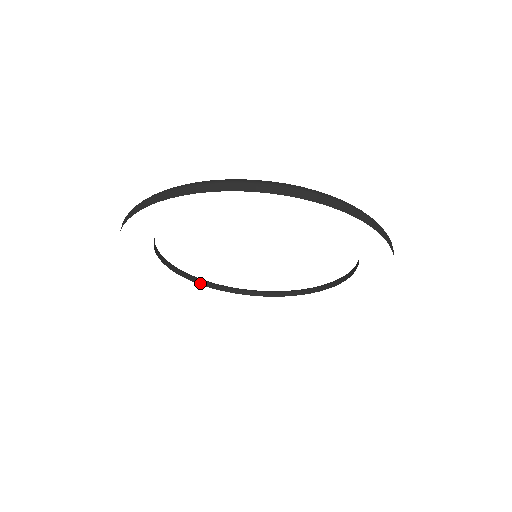
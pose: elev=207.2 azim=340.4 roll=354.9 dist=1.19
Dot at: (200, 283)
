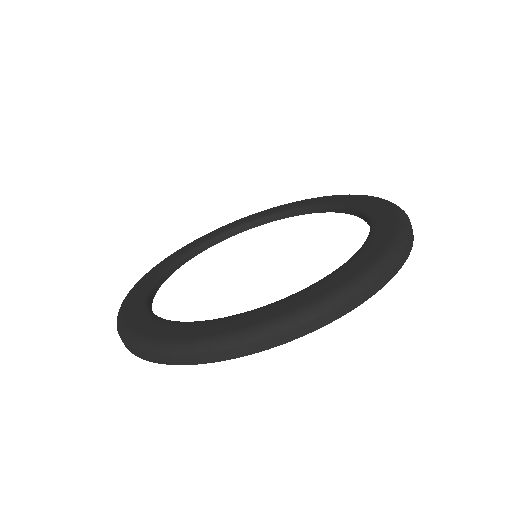
Dot at: (170, 274)
